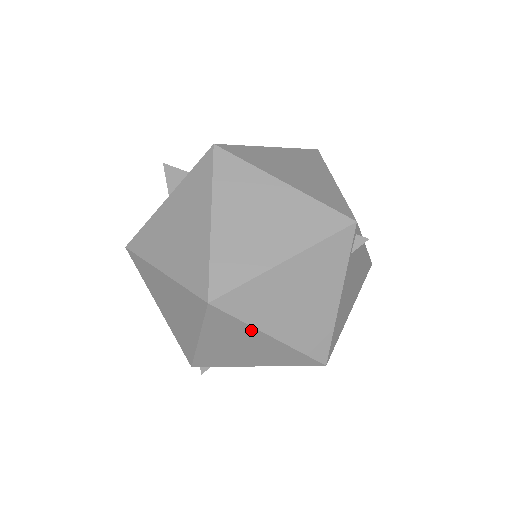
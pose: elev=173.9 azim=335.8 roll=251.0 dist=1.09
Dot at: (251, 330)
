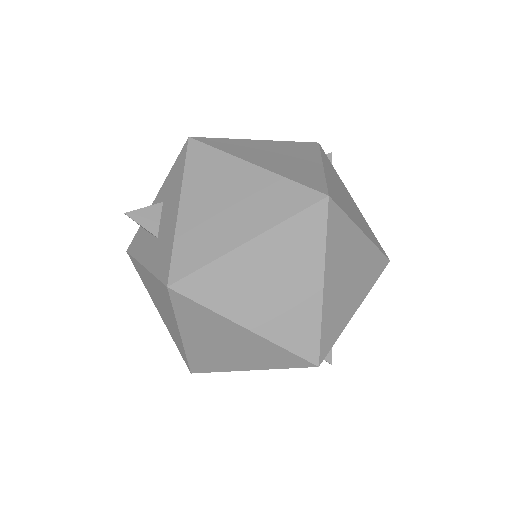
Dot at: (352, 230)
